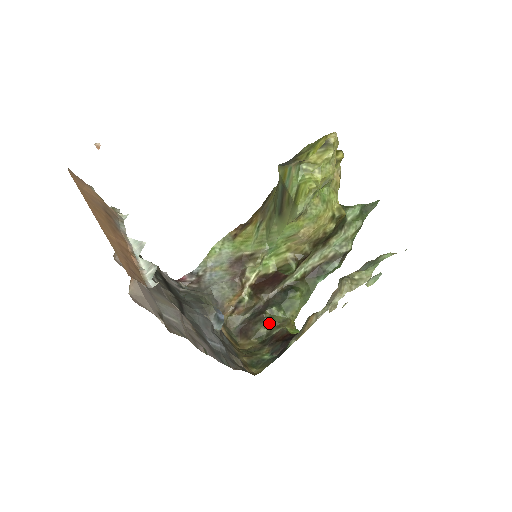
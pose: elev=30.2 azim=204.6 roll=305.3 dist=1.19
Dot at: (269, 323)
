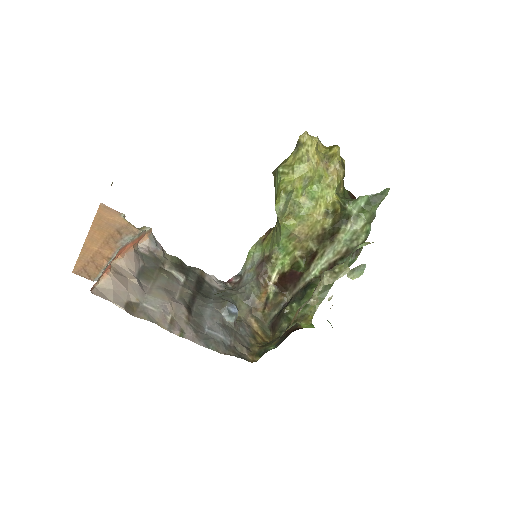
Dot at: (288, 318)
